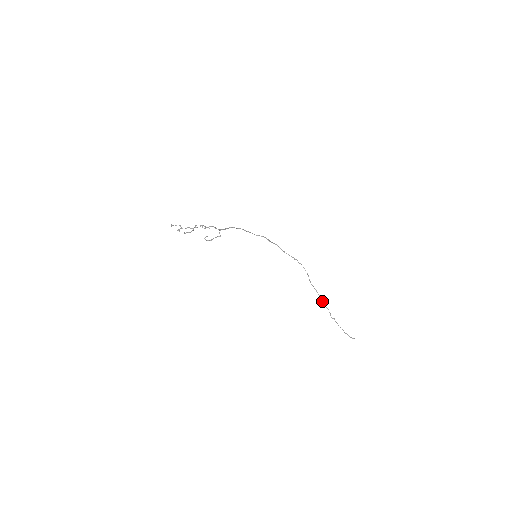
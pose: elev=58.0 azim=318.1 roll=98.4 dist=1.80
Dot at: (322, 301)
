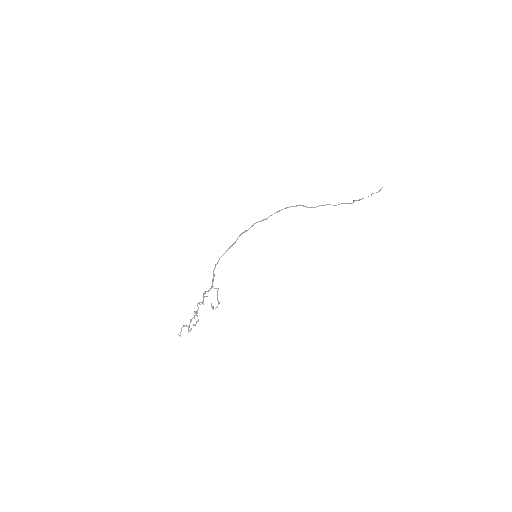
Dot at: (333, 205)
